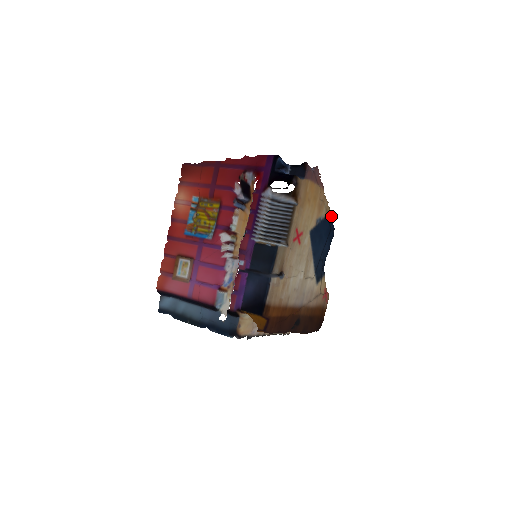
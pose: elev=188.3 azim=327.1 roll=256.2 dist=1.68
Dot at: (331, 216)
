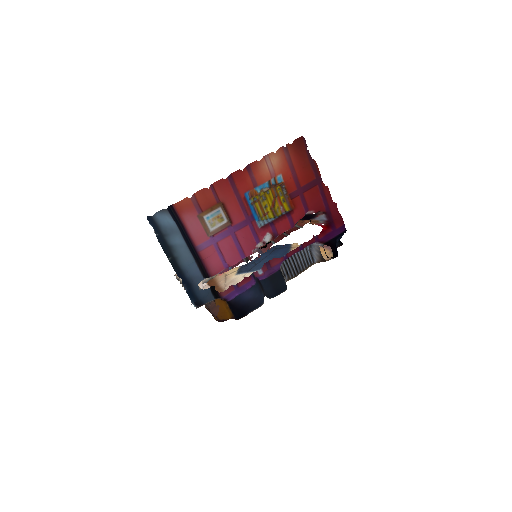
Dot at: (287, 244)
